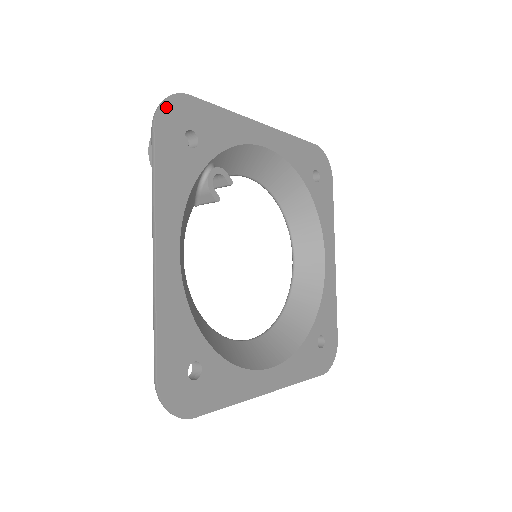
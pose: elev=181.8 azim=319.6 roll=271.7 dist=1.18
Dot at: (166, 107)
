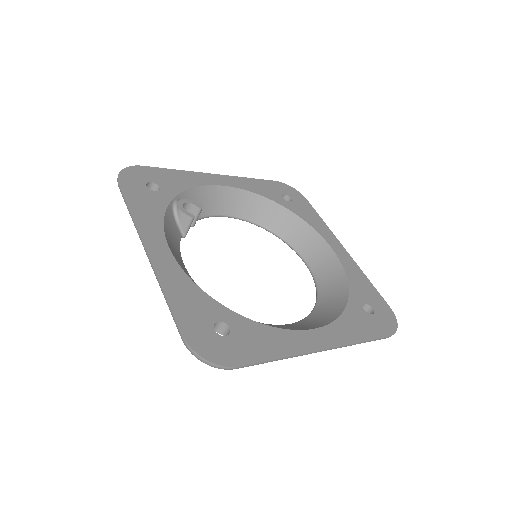
Dot at: (125, 173)
